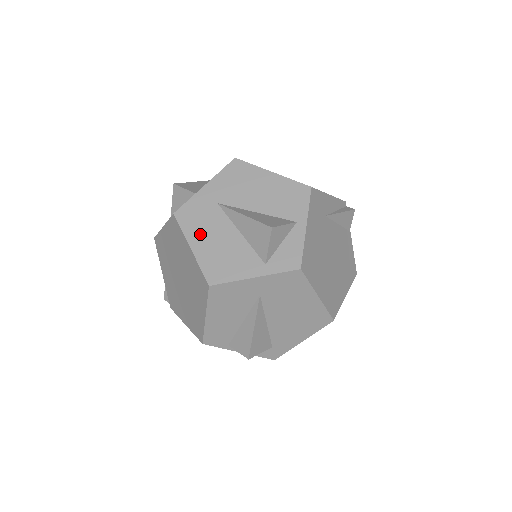
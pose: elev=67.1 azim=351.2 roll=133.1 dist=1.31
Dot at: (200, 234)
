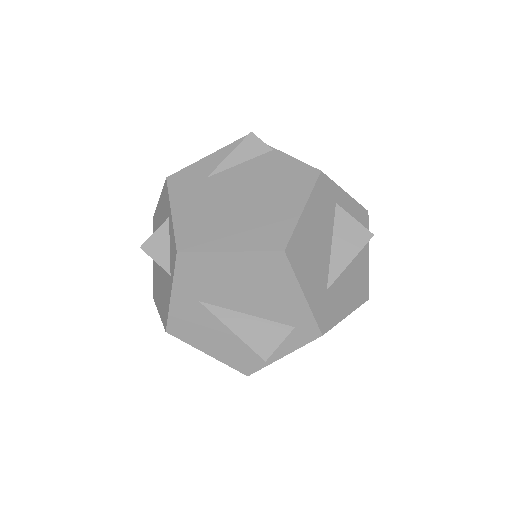
Dot at: (158, 296)
